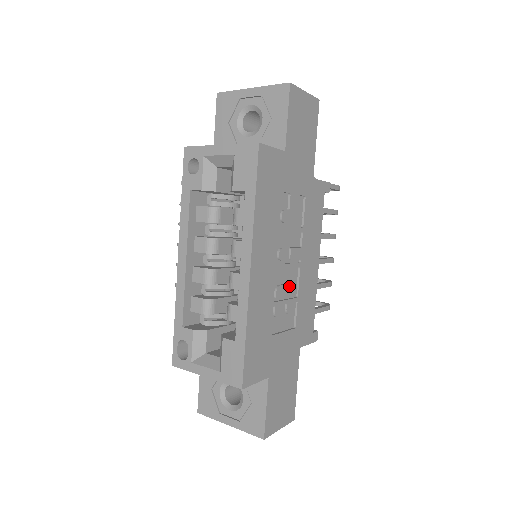
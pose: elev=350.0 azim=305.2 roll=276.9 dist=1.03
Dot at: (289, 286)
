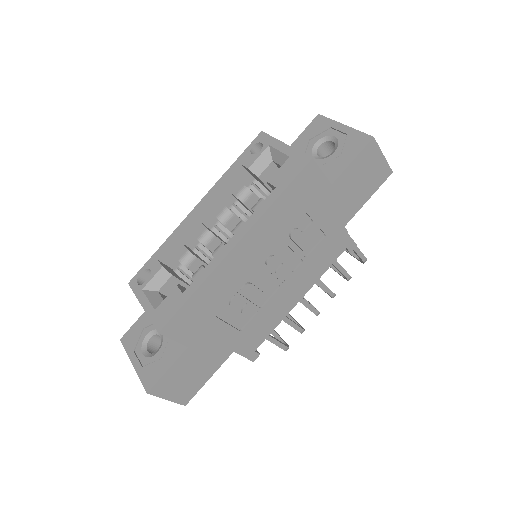
Dot at: (260, 292)
